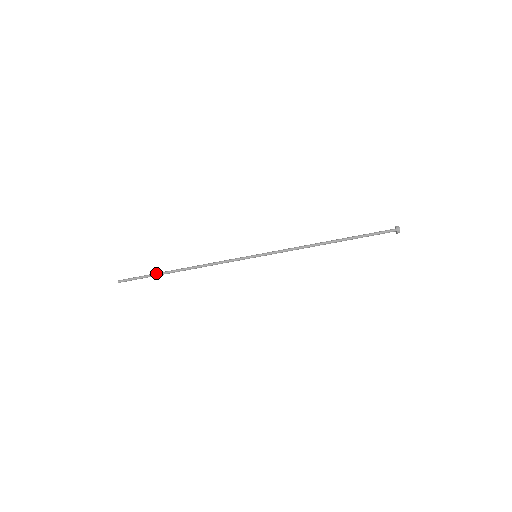
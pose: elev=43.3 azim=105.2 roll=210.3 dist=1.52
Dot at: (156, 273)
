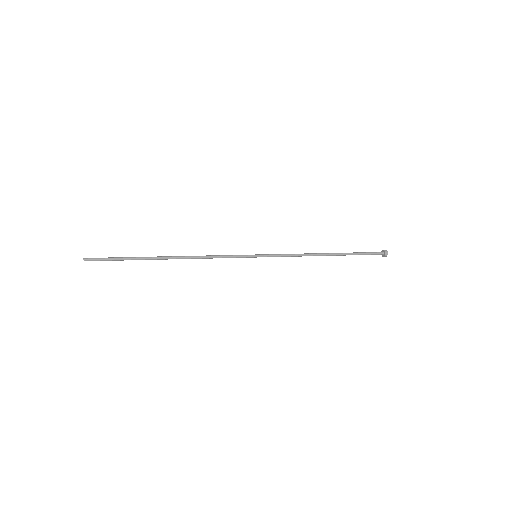
Dot at: occluded
